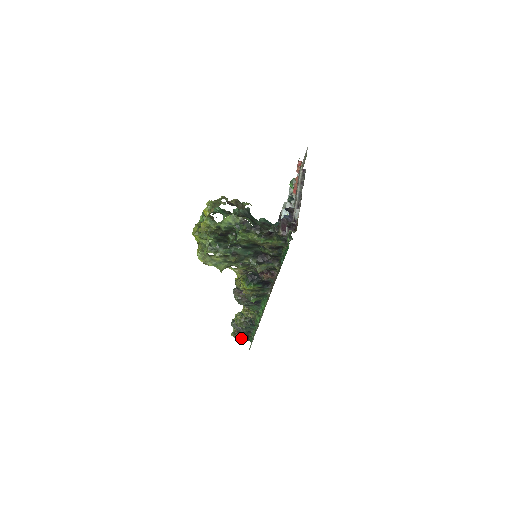
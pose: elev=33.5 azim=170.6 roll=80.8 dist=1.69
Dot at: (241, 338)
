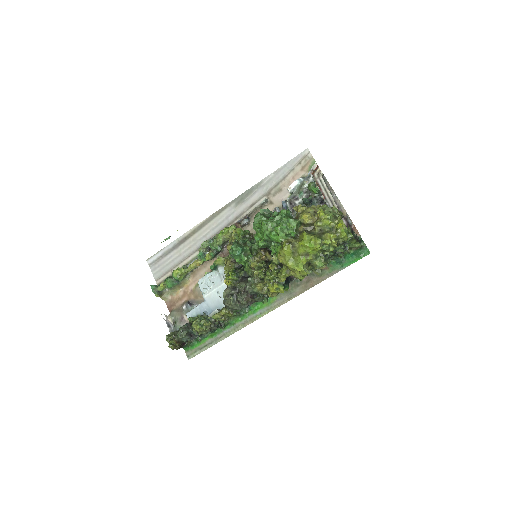
Dot at: (179, 347)
